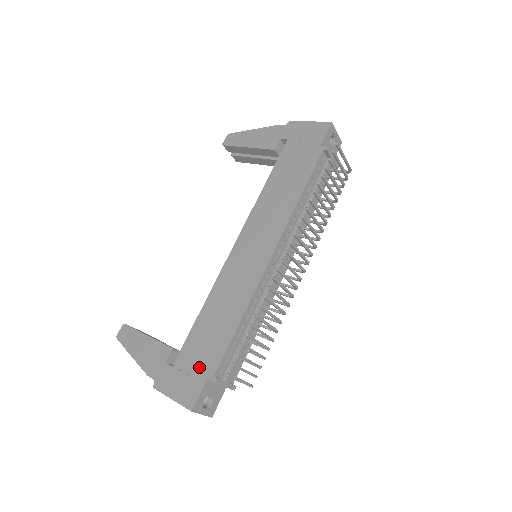
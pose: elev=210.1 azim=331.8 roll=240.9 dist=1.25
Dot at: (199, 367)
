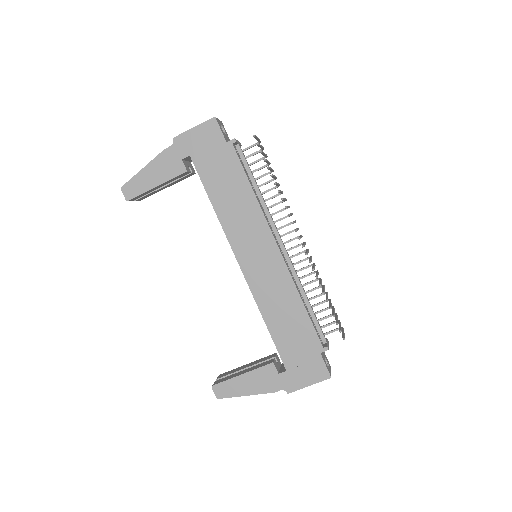
Dot at: (307, 353)
